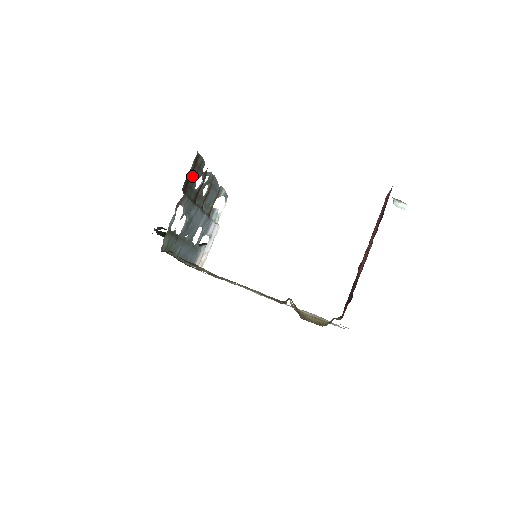
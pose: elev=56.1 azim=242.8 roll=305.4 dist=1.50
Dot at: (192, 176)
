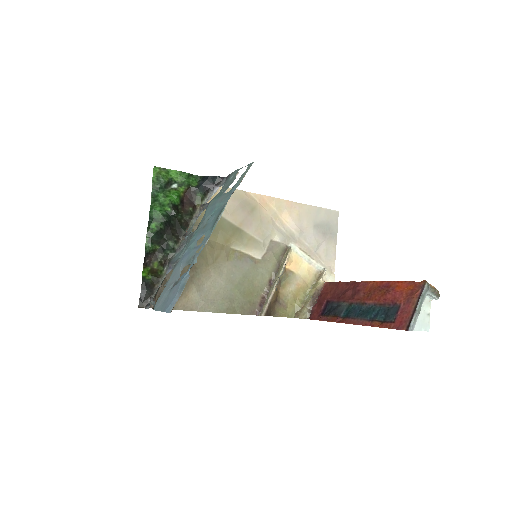
Dot at: (171, 294)
